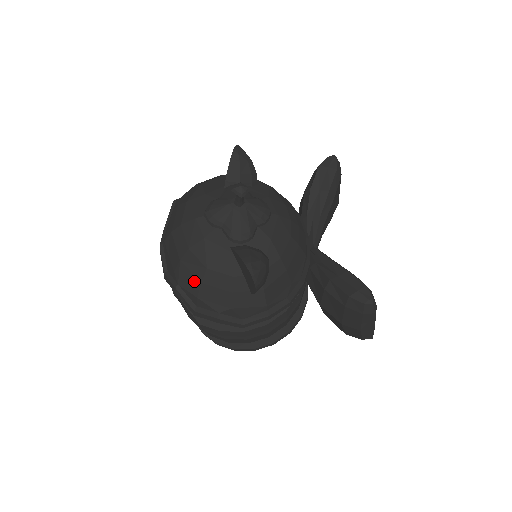
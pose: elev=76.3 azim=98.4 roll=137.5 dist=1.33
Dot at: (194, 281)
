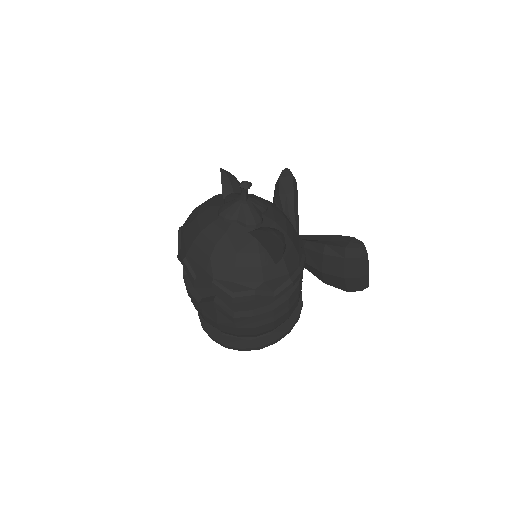
Dot at: (228, 269)
